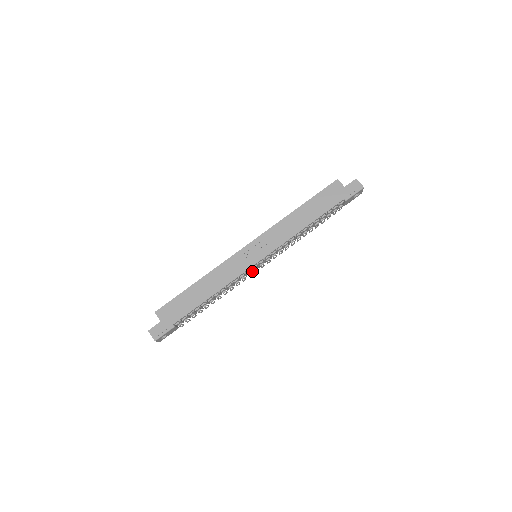
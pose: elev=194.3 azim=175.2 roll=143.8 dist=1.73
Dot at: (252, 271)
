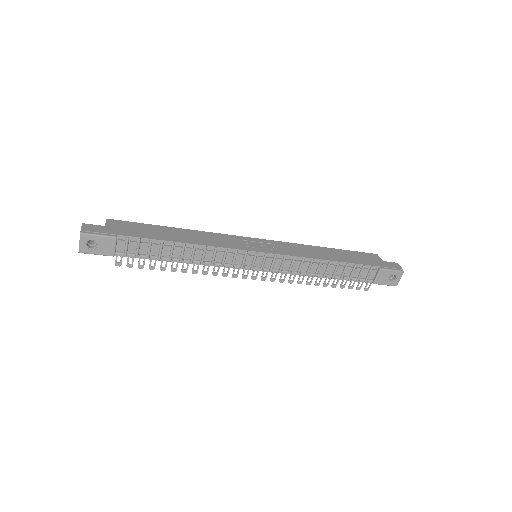
Dot at: (243, 264)
